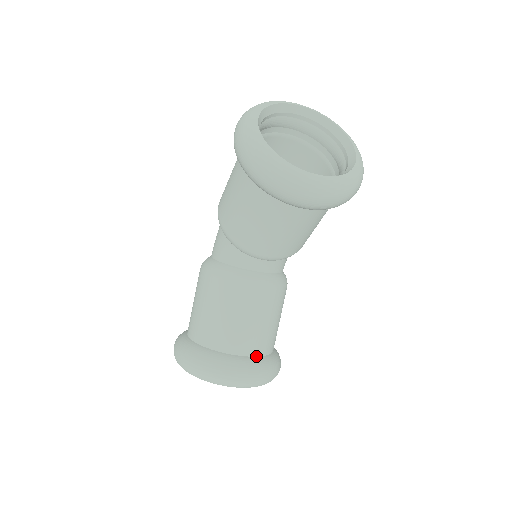
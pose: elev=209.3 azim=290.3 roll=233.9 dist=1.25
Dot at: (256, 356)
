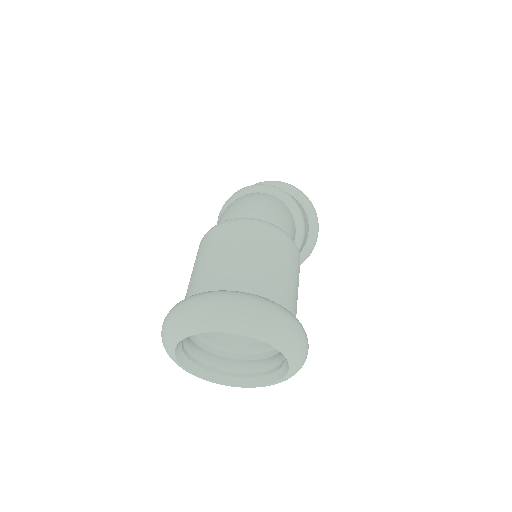
Dot at: occluded
